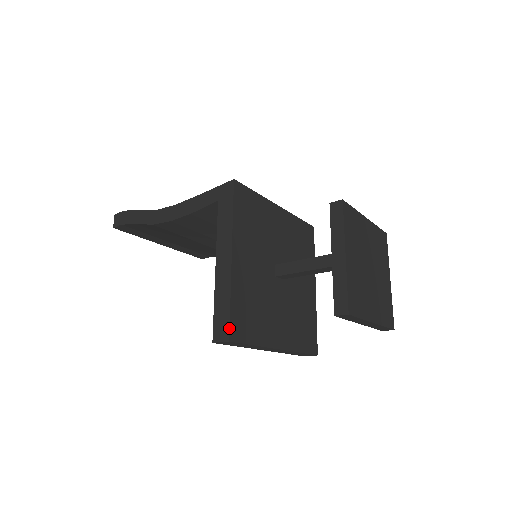
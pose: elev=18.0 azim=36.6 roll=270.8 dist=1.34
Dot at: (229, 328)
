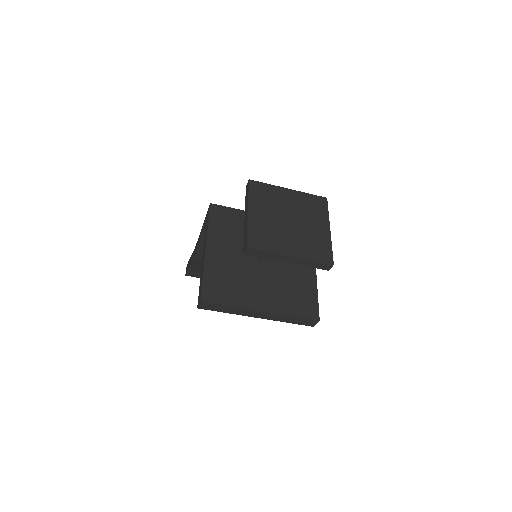
Dot at: (201, 293)
